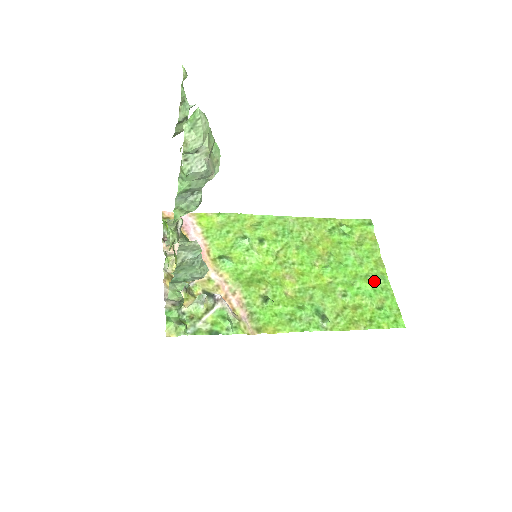
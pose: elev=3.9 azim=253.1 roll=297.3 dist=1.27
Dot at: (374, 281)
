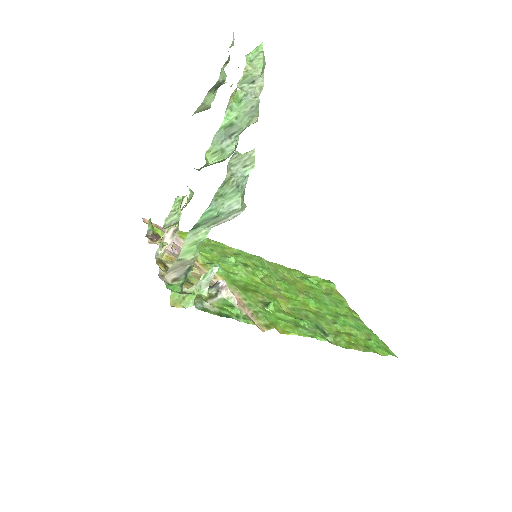
Dot at: (354, 320)
